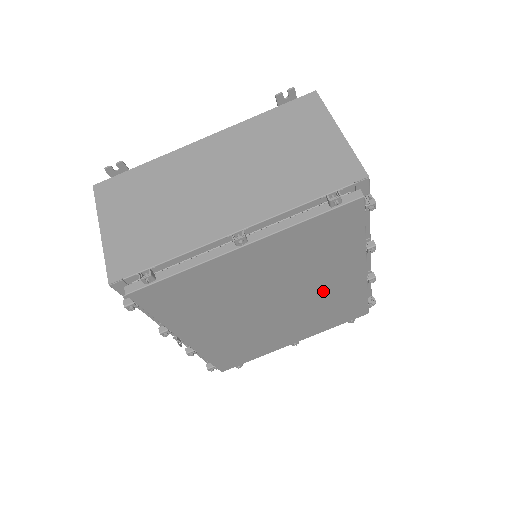
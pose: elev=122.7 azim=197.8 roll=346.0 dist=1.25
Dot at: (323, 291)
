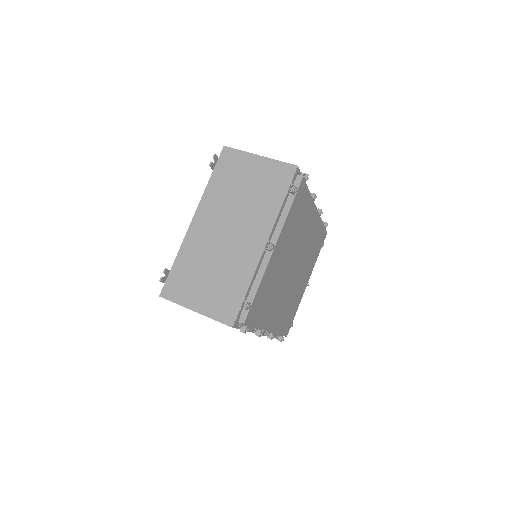
Dot at: (307, 240)
